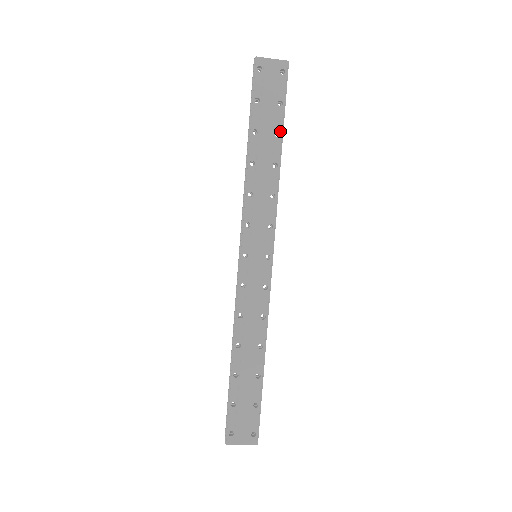
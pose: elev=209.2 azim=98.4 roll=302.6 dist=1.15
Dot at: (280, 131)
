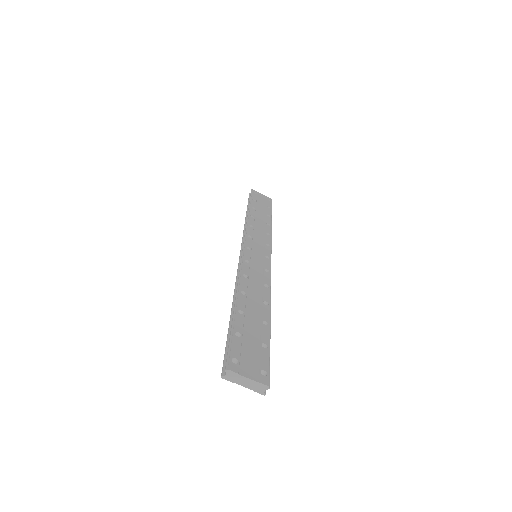
Dot at: (270, 215)
